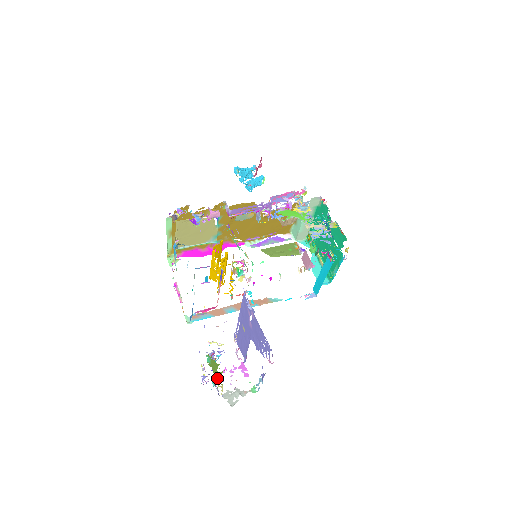
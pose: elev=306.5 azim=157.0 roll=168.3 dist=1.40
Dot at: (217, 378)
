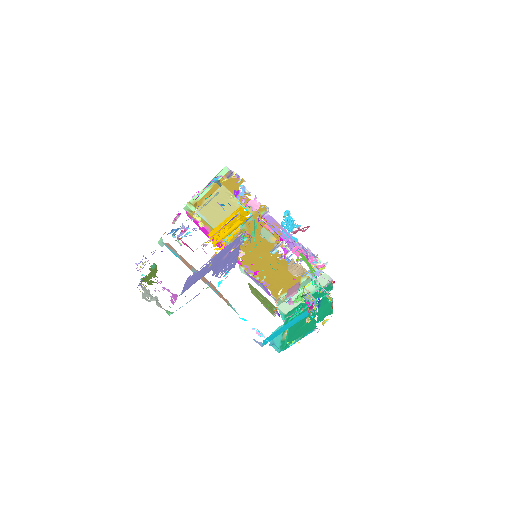
Dot at: (147, 280)
